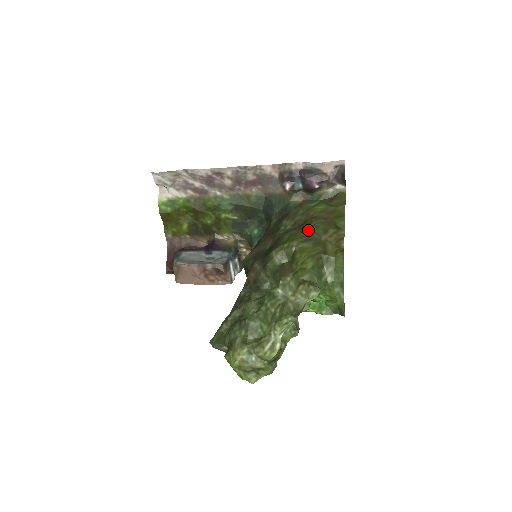
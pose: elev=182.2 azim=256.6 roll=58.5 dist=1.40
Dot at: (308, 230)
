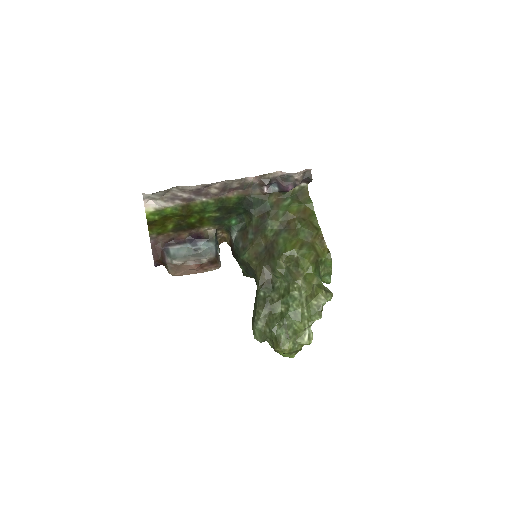
Dot at: (297, 234)
